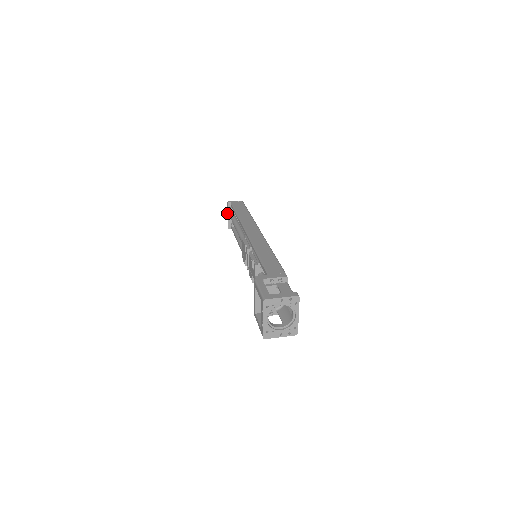
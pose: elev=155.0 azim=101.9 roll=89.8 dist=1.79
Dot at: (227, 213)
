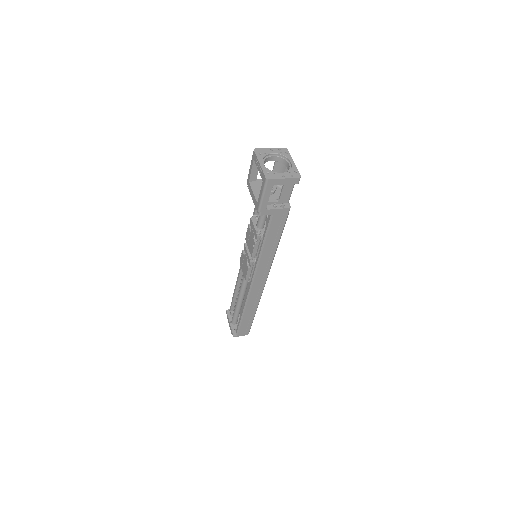
Dot at: occluded
